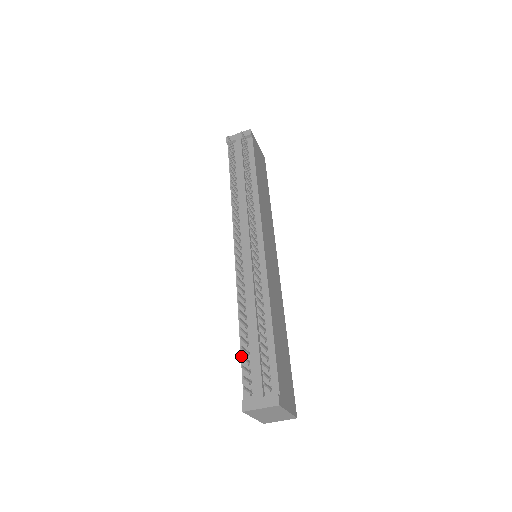
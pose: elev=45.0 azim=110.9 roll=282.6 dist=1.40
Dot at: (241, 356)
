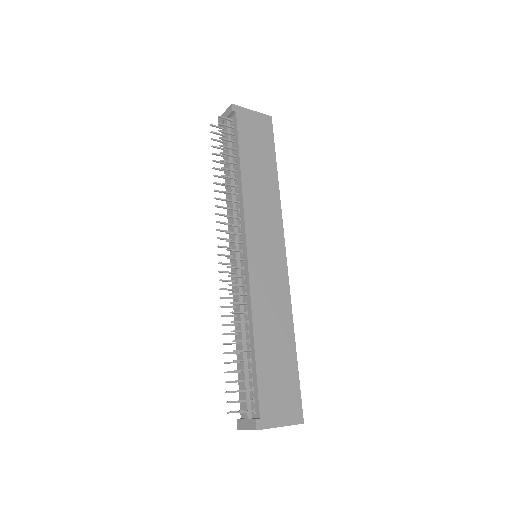
Dot at: (225, 382)
